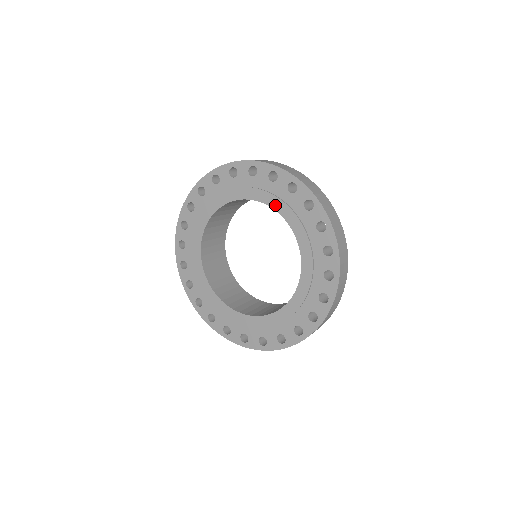
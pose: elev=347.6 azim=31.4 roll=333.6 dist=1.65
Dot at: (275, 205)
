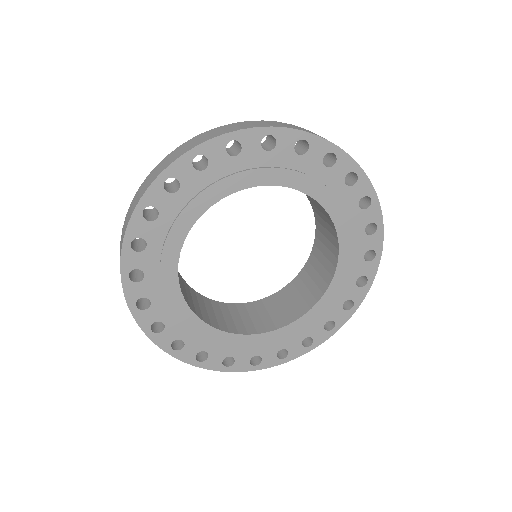
Dot at: (260, 180)
